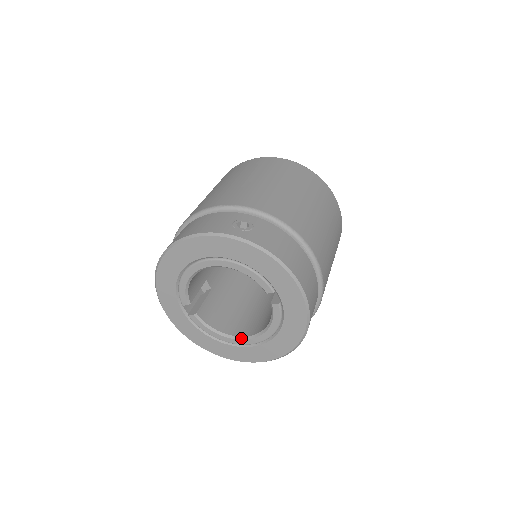
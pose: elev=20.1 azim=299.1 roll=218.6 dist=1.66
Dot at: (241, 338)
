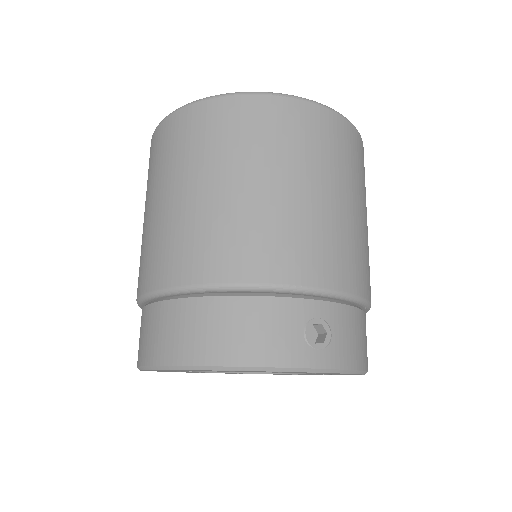
Dot at: (247, 372)
